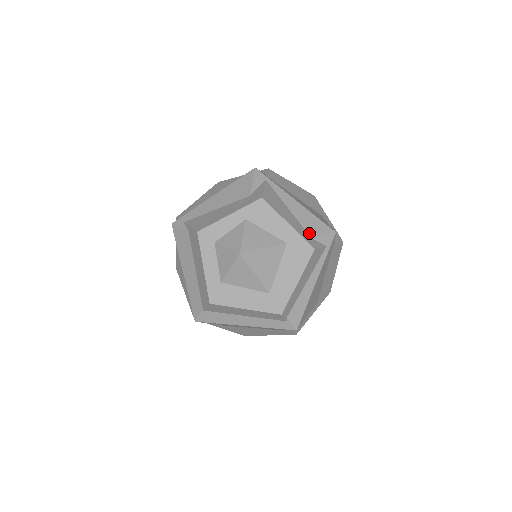
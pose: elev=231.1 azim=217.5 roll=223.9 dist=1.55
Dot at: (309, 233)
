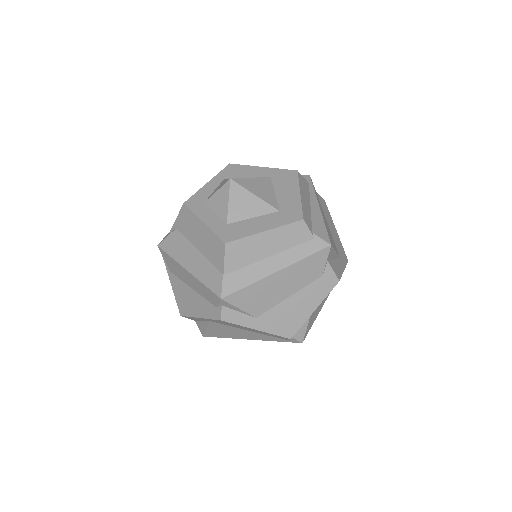
Dot at: occluded
